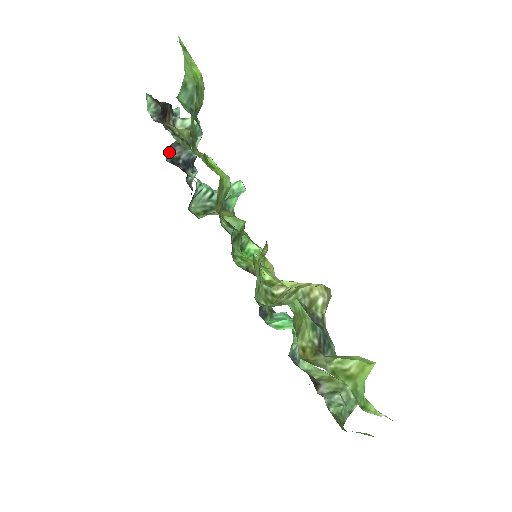
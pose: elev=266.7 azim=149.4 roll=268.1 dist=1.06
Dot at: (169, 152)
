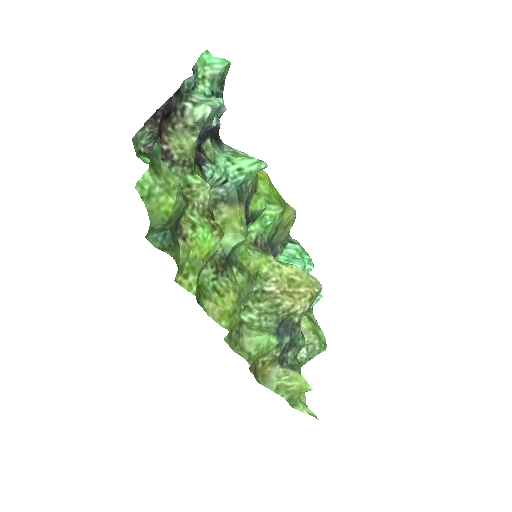
Dot at: occluded
